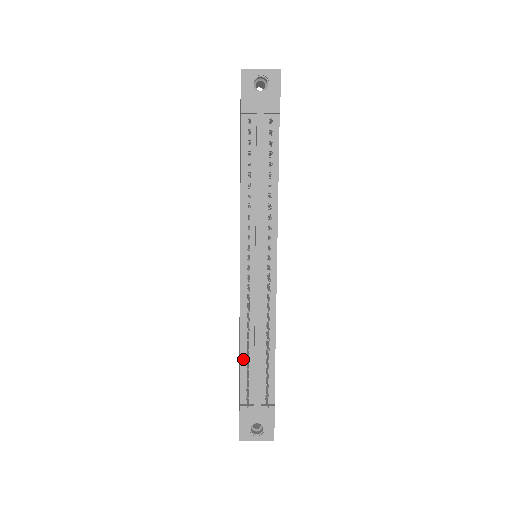
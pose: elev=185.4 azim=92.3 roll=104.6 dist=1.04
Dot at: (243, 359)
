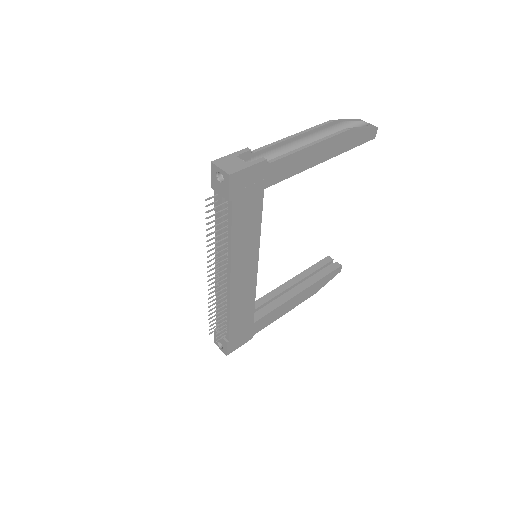
Dot at: occluded
